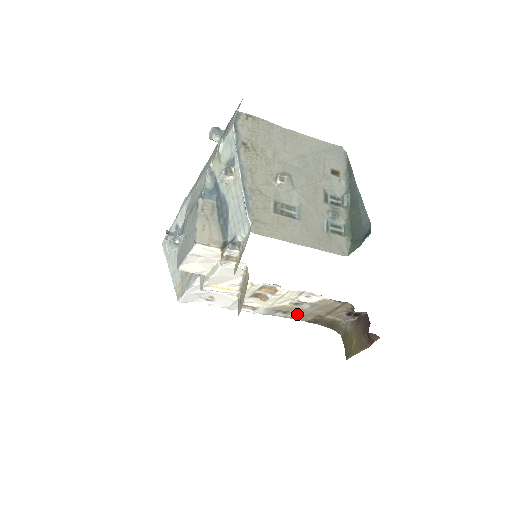
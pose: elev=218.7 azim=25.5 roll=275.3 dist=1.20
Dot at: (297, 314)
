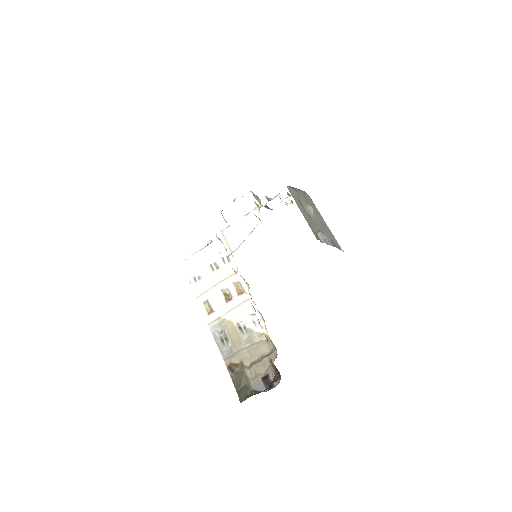
Dot at: (230, 347)
